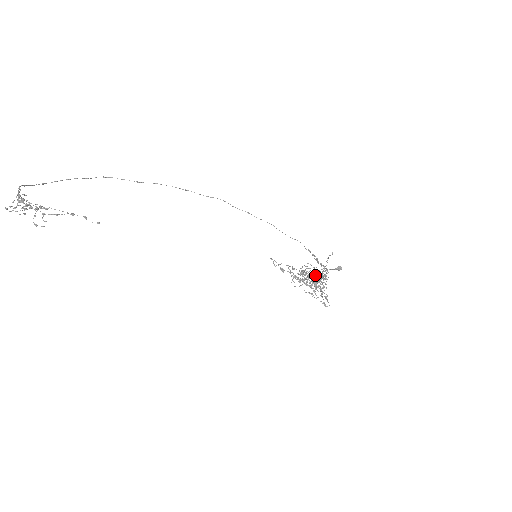
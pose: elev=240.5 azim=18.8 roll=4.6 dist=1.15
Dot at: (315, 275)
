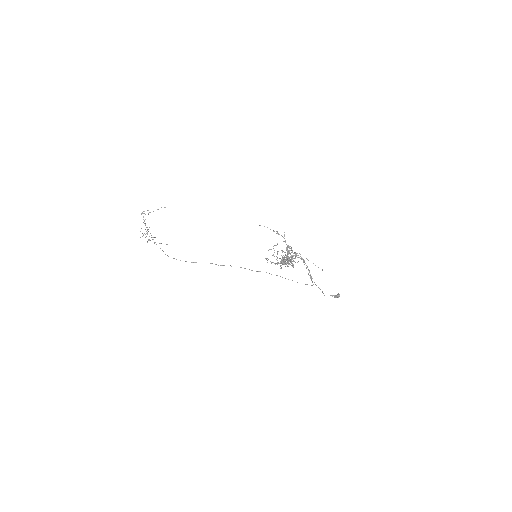
Dot at: (274, 231)
